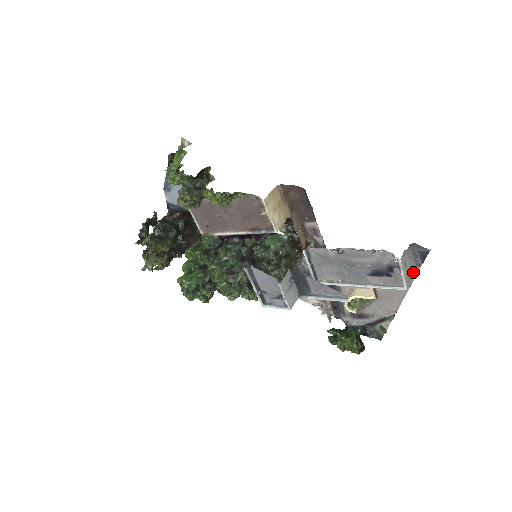
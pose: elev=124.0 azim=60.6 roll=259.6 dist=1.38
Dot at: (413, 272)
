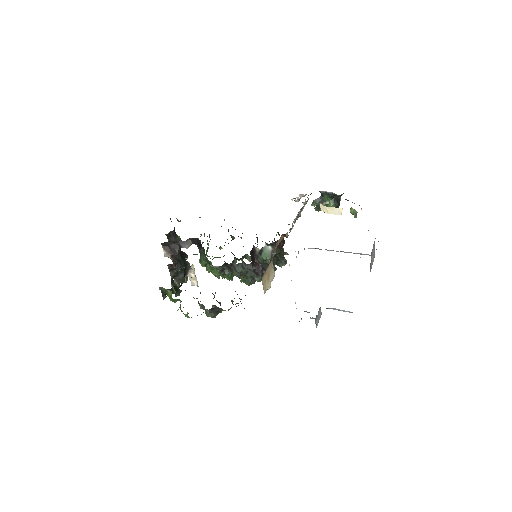
Dot at: occluded
